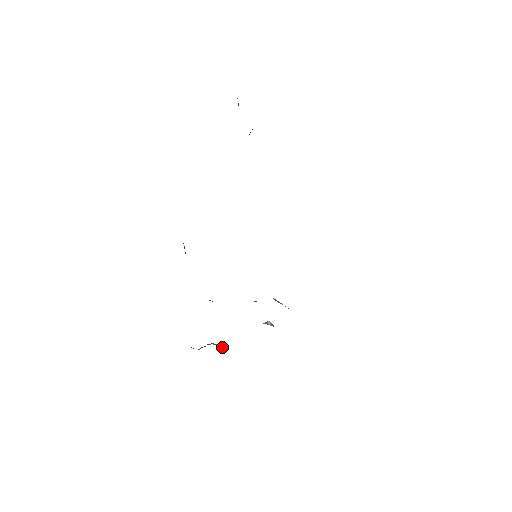
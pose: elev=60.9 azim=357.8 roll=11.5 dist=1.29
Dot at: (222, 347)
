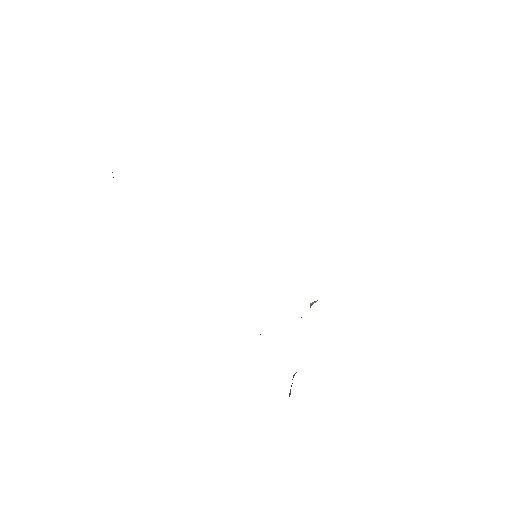
Dot at: occluded
